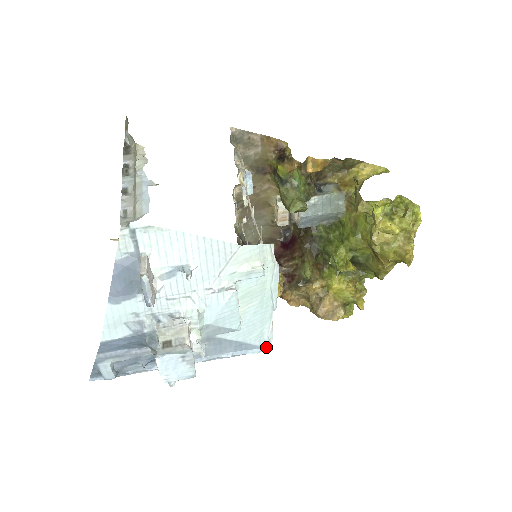
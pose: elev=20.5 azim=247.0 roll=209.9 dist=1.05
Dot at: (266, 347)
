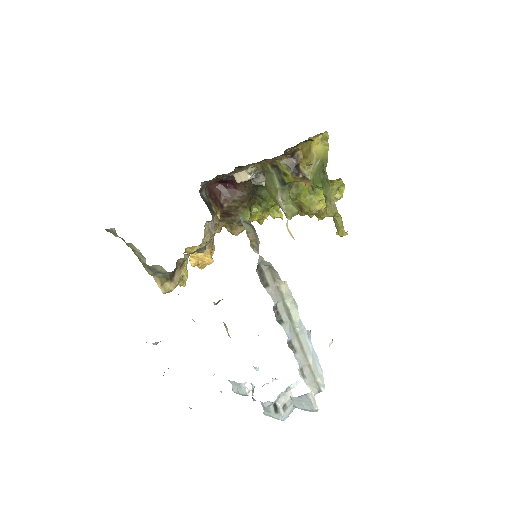
Dot at: occluded
